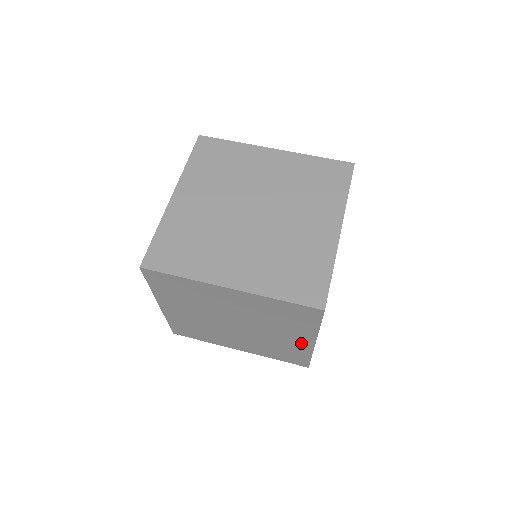
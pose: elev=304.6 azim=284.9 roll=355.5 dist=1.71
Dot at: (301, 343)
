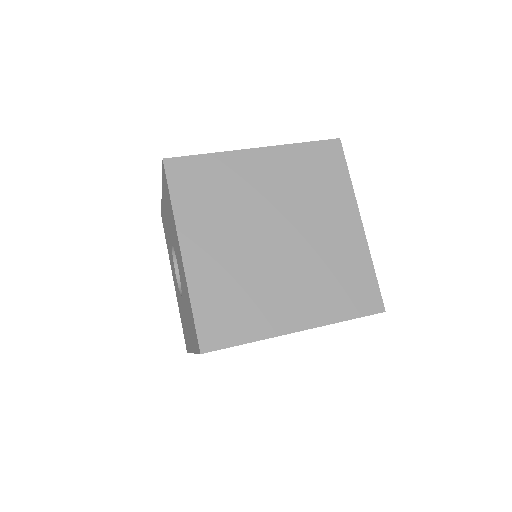
Dot at: occluded
